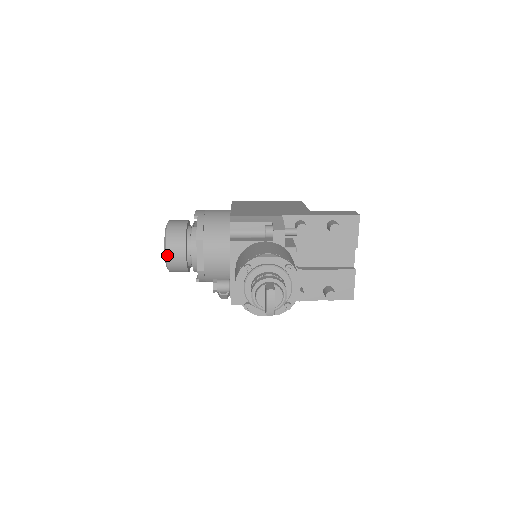
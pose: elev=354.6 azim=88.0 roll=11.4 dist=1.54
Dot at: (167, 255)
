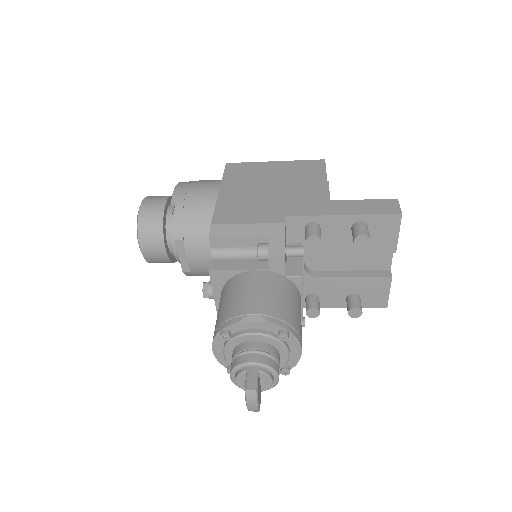
Dot at: (143, 252)
